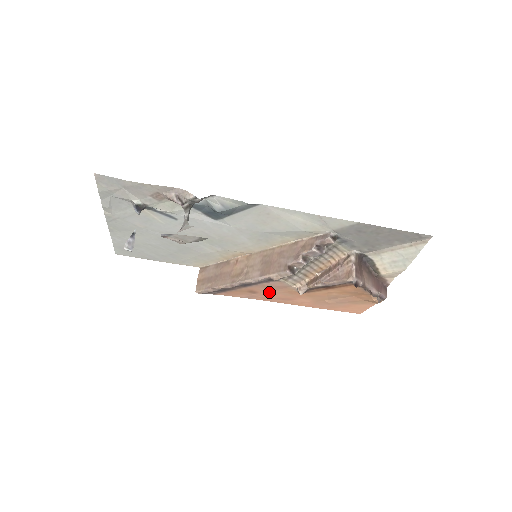
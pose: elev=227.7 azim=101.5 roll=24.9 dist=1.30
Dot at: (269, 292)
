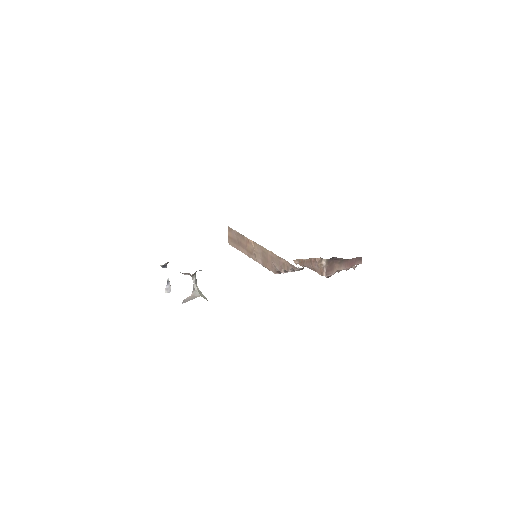
Dot at: occluded
